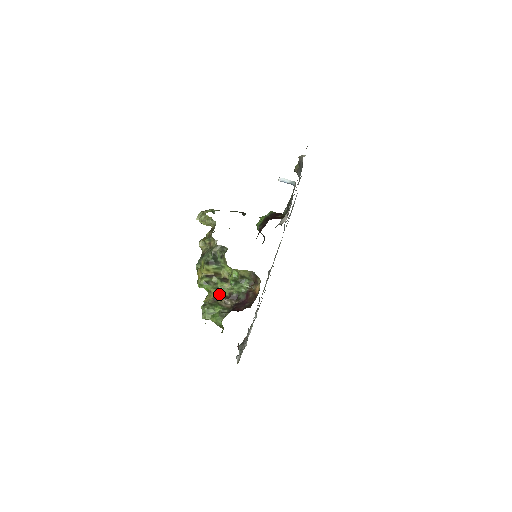
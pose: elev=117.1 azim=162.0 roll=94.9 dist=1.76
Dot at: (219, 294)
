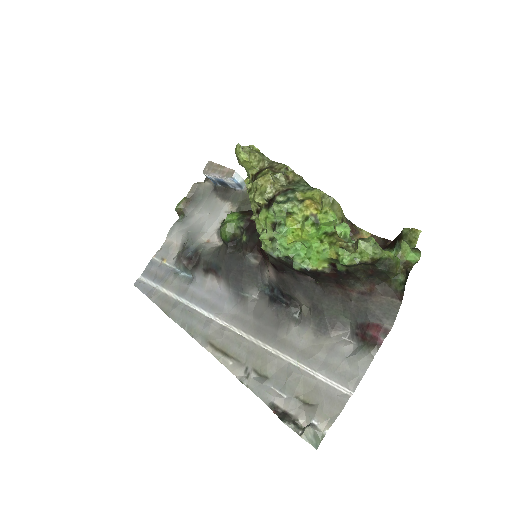
Dot at: occluded
